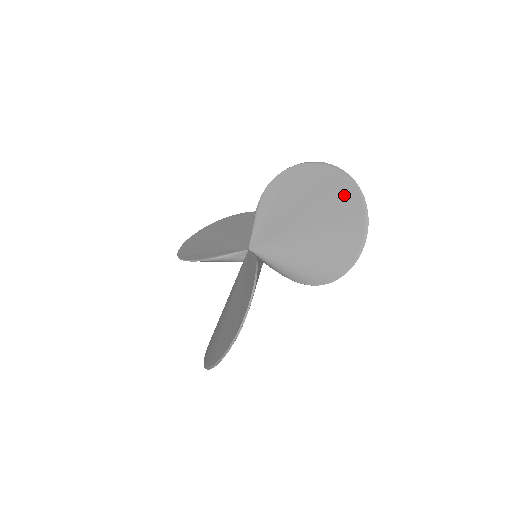
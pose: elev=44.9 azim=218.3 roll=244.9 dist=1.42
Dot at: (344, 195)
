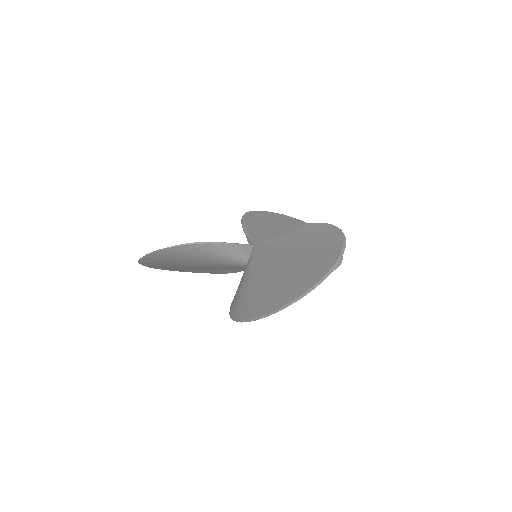
Dot at: occluded
